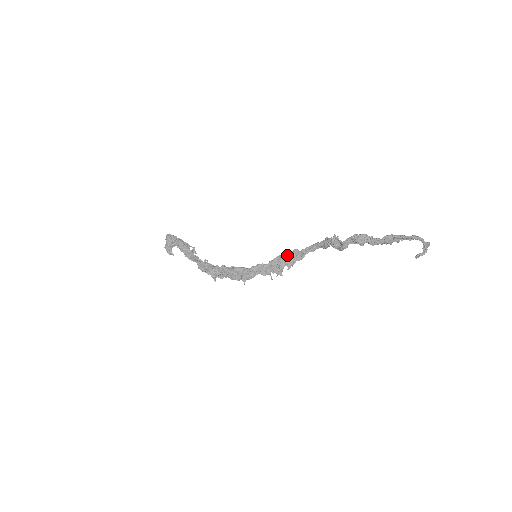
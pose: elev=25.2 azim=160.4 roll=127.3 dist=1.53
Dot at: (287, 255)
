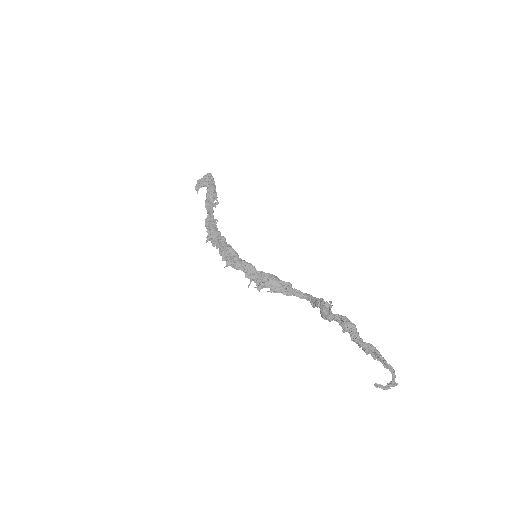
Dot at: (279, 280)
